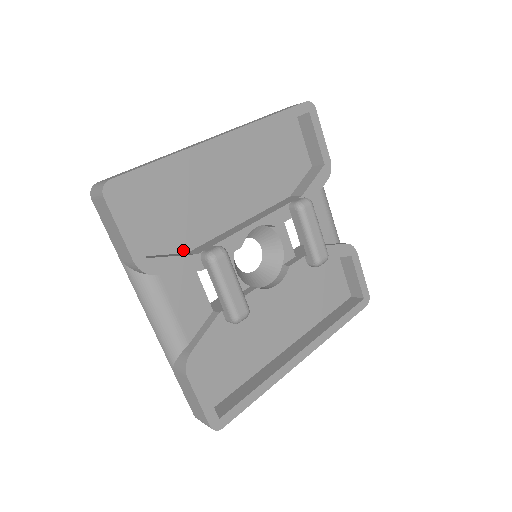
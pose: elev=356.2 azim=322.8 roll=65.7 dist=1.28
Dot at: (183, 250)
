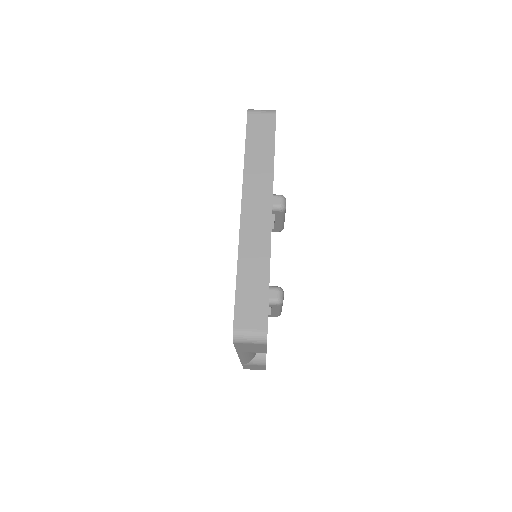
Dot at: occluded
